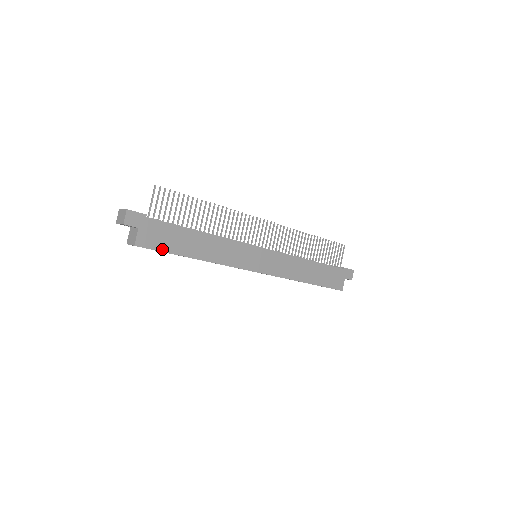
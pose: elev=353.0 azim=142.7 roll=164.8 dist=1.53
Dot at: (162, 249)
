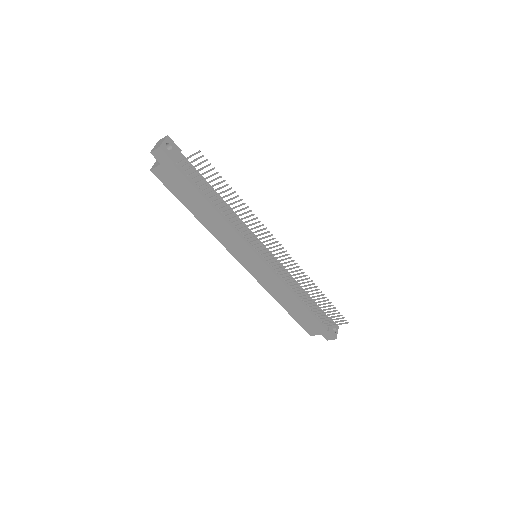
Dot at: (171, 190)
